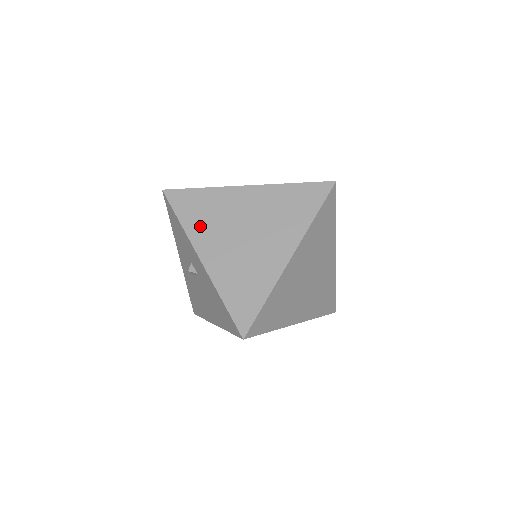
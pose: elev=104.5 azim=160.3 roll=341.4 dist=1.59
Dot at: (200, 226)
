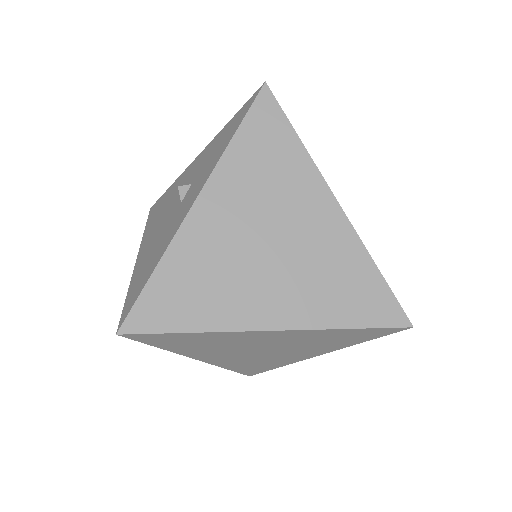
Dot at: (242, 172)
